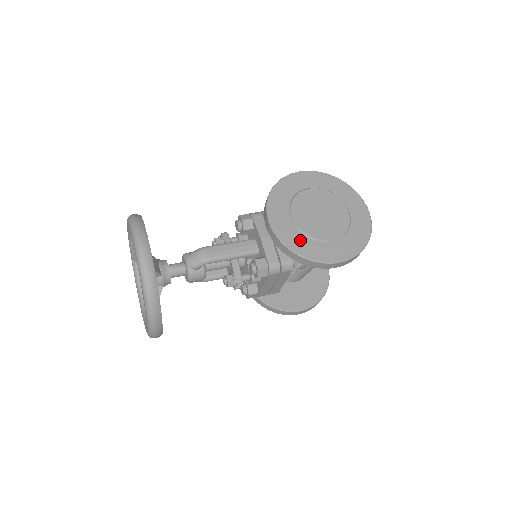
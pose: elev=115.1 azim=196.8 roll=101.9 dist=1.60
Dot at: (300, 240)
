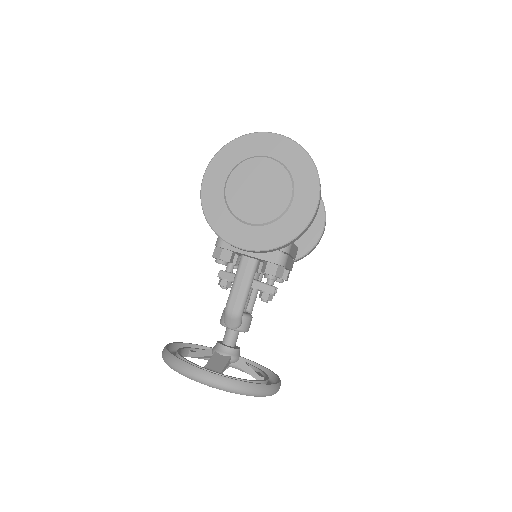
Dot at: (274, 231)
